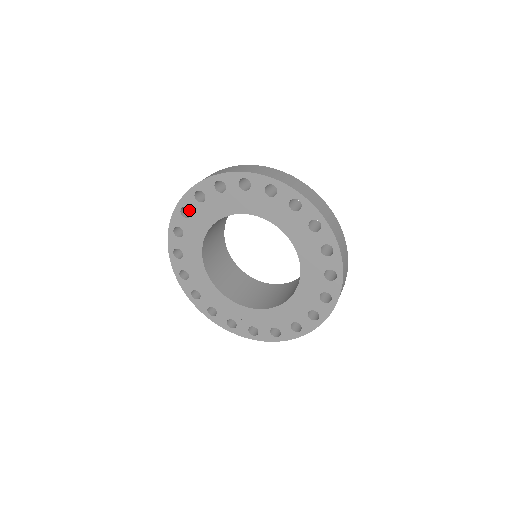
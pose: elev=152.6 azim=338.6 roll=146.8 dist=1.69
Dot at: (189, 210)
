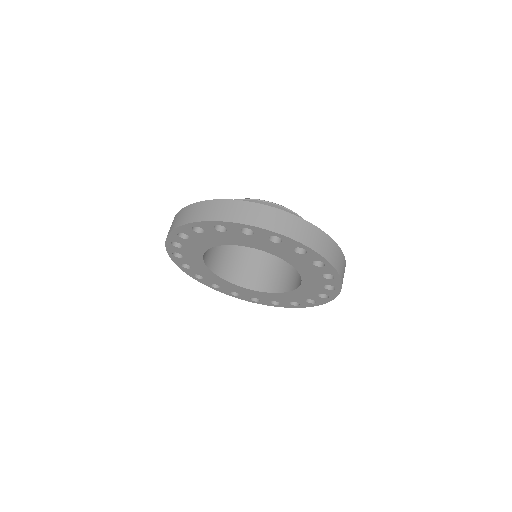
Dot at: occluded
